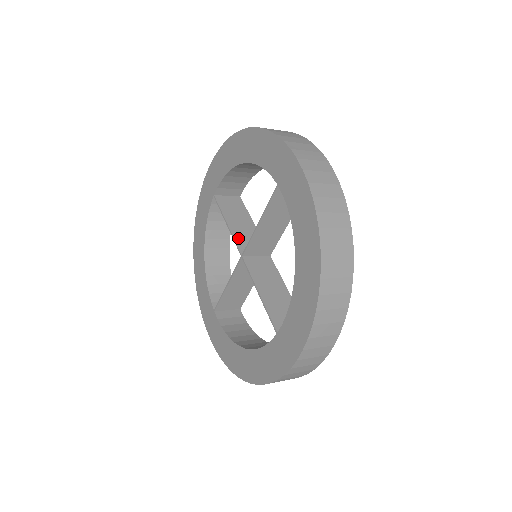
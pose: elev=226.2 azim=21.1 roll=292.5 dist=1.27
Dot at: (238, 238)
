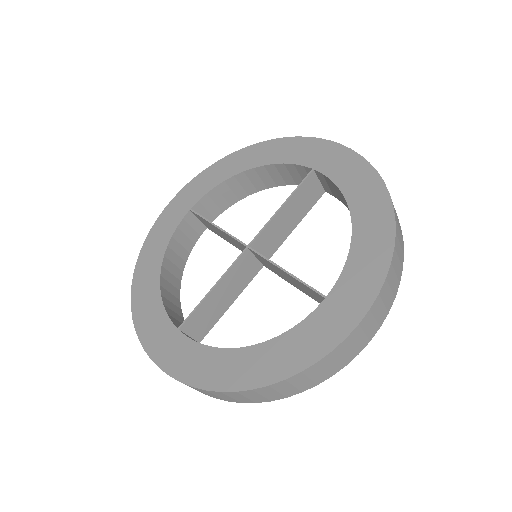
Dot at: occluded
